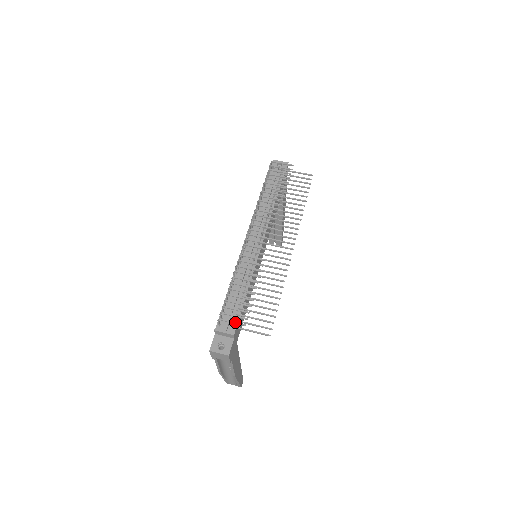
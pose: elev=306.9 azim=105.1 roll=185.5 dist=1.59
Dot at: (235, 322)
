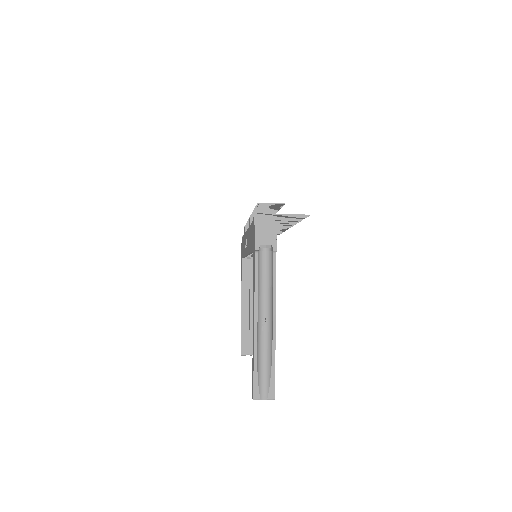
Dot at: (274, 203)
